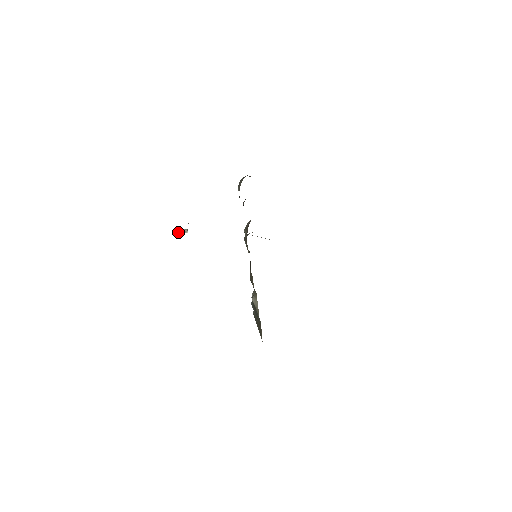
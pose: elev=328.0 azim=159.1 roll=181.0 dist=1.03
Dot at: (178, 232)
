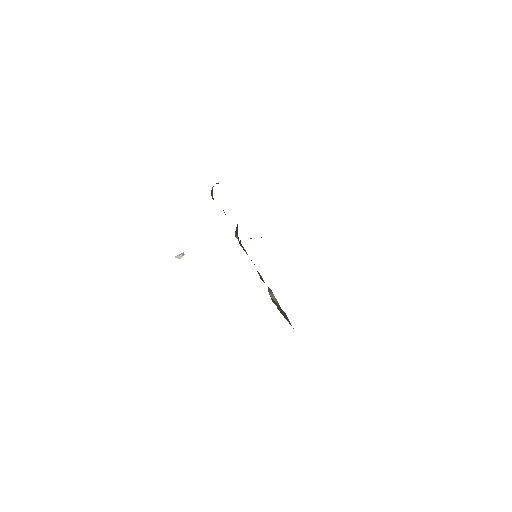
Dot at: (176, 257)
